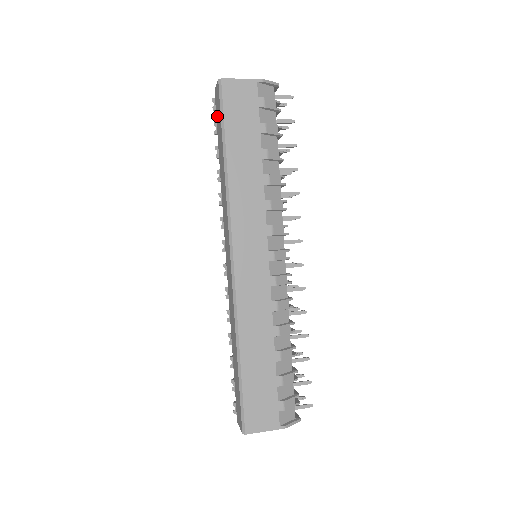
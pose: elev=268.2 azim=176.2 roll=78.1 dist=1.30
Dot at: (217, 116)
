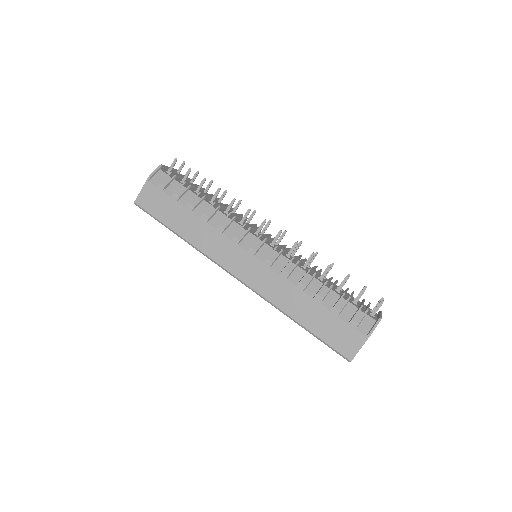
Dot at: occluded
